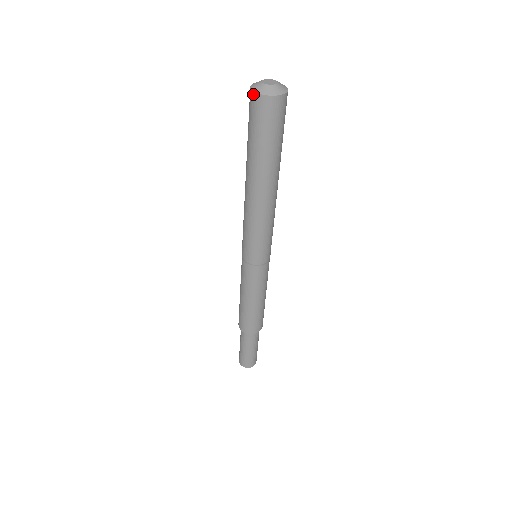
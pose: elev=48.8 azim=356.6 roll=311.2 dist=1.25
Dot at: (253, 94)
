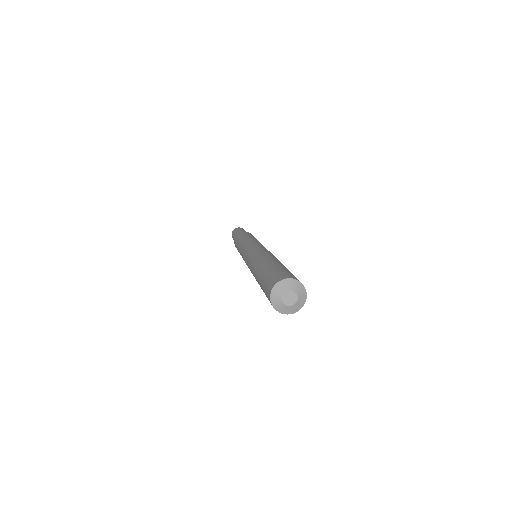
Dot at: (269, 298)
